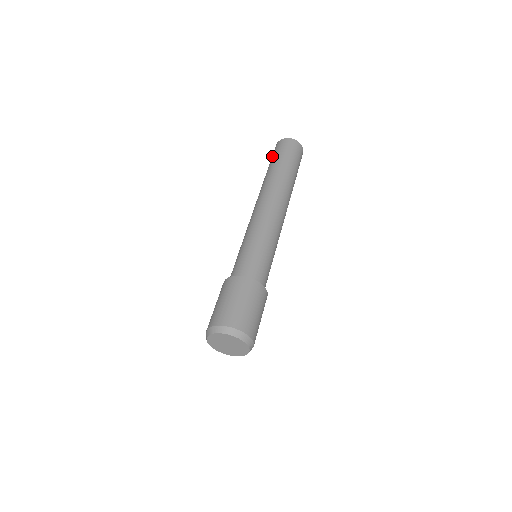
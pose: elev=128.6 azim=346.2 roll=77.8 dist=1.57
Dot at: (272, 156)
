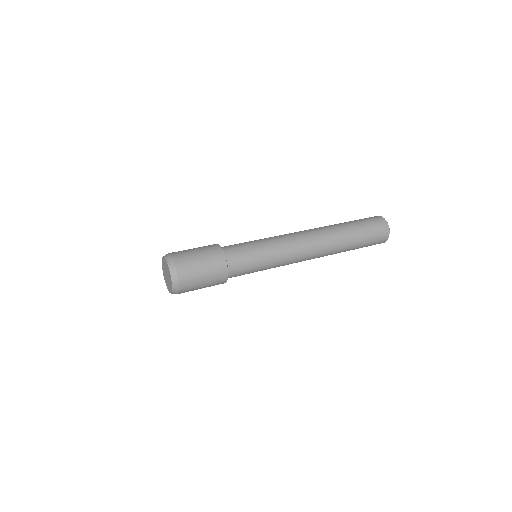
Dot at: occluded
